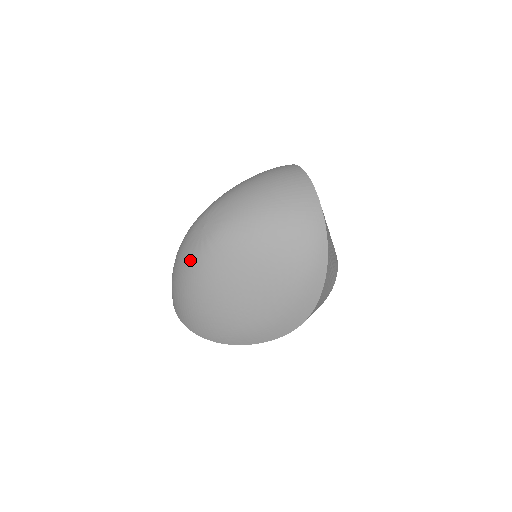
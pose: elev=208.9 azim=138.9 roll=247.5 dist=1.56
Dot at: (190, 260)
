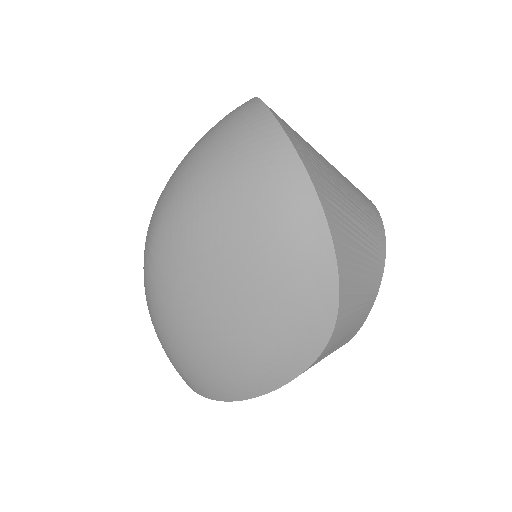
Dot at: (146, 287)
